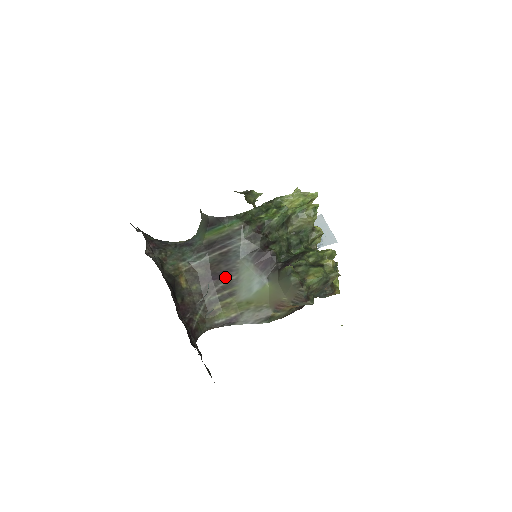
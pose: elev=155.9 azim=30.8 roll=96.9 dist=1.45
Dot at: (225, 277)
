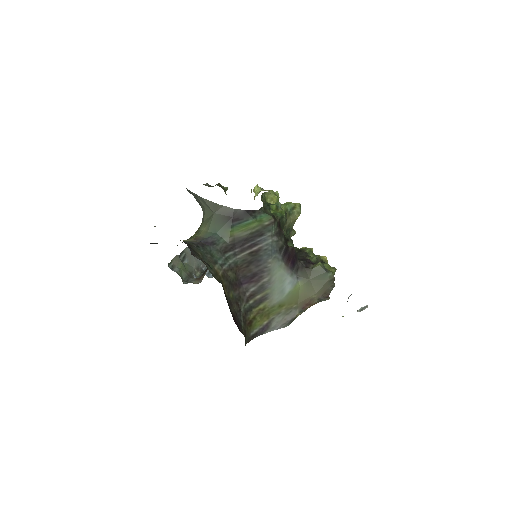
Dot at: (256, 280)
